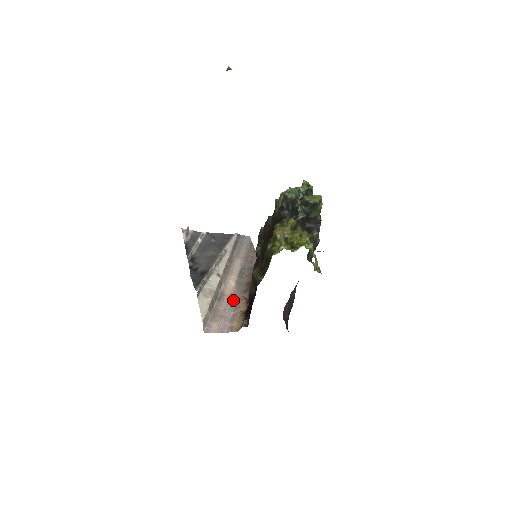
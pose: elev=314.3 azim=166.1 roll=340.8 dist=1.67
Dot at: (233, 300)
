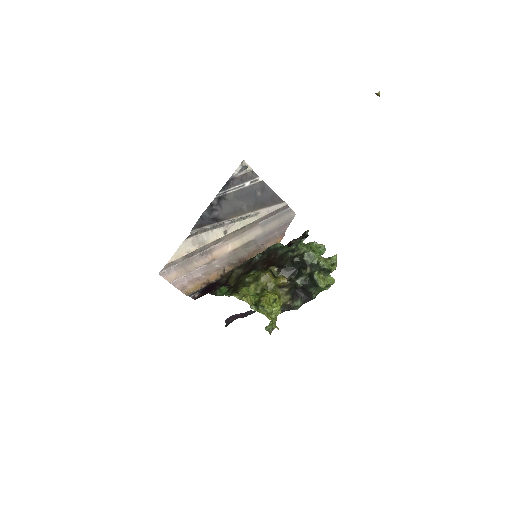
Dot at: (213, 264)
